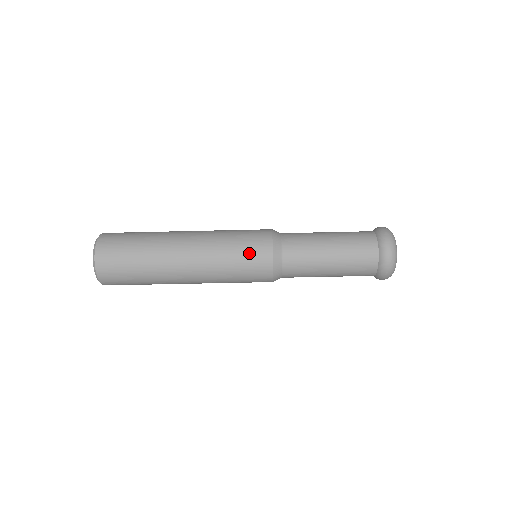
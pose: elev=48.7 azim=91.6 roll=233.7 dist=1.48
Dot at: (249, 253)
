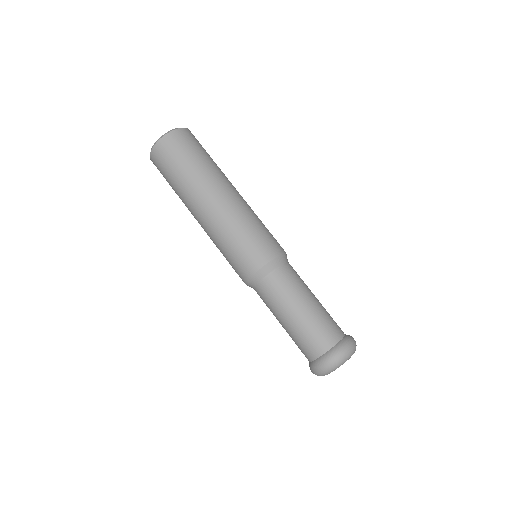
Dot at: (271, 235)
